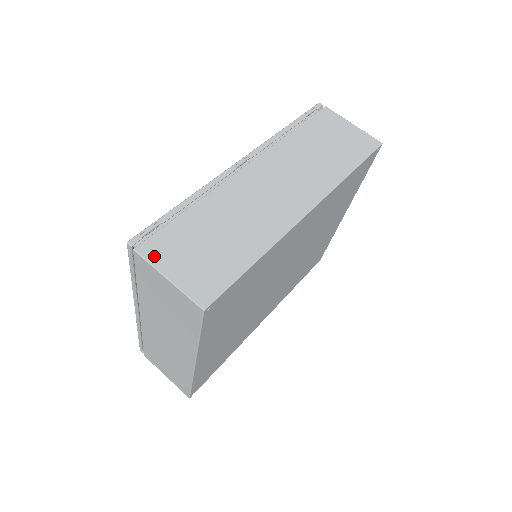
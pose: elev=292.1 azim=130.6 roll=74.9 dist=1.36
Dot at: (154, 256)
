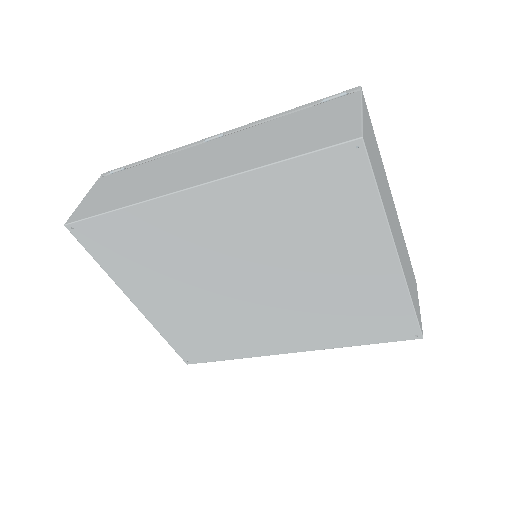
Dot at: (97, 185)
